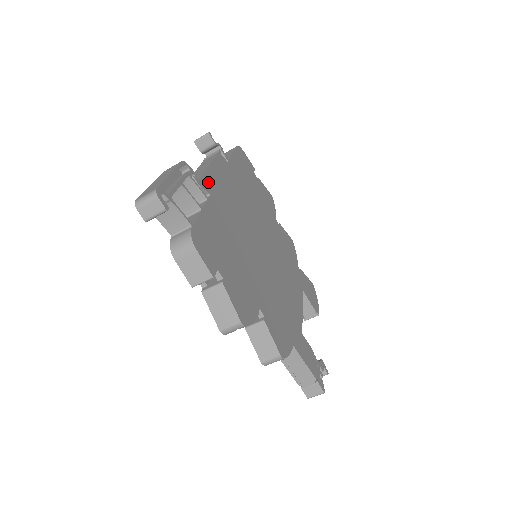
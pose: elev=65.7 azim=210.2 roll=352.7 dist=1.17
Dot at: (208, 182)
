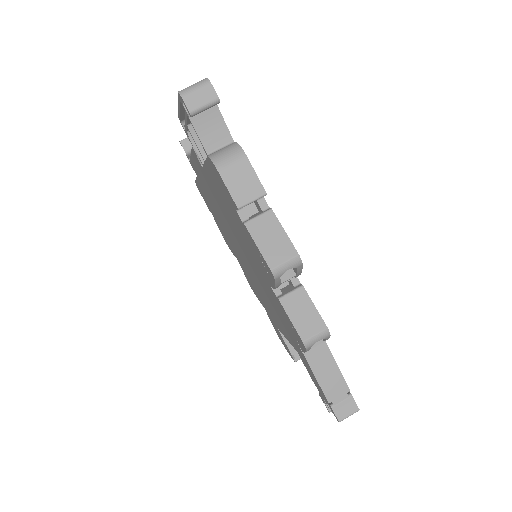
Dot at: occluded
